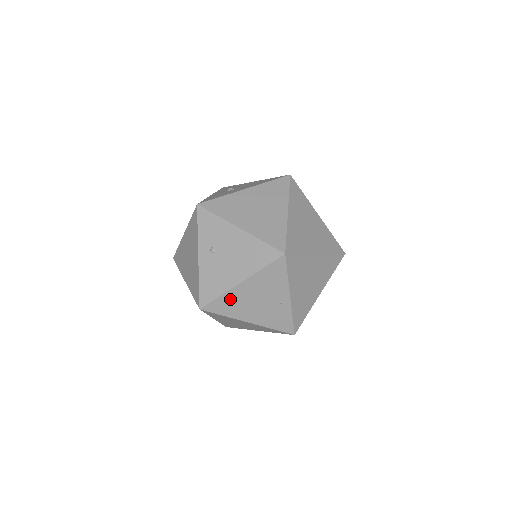
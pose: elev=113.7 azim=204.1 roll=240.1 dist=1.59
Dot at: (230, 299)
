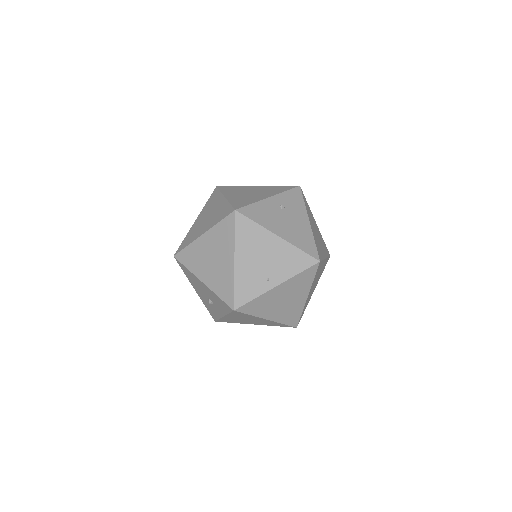
Dot at: (257, 233)
